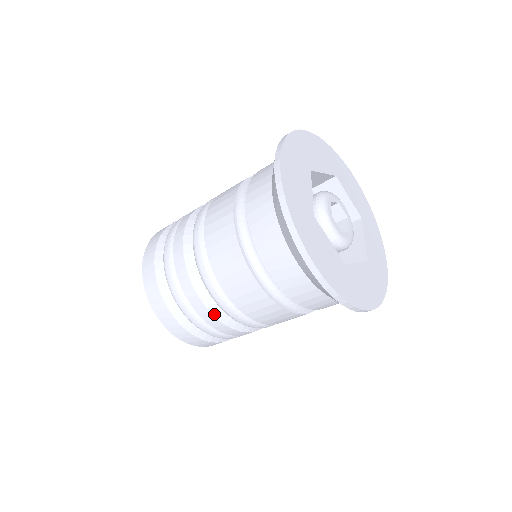
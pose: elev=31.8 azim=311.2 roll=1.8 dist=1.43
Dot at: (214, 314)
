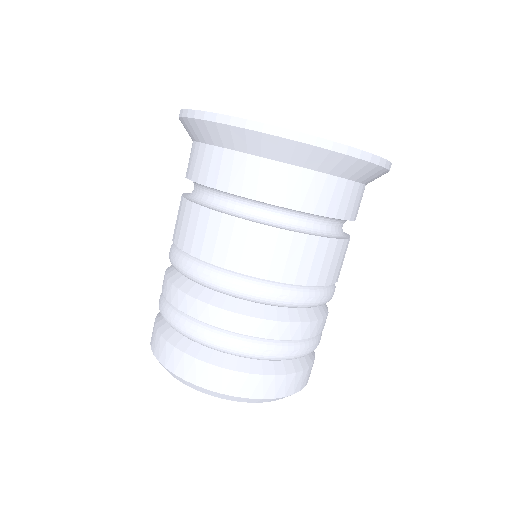
Dot at: (170, 280)
